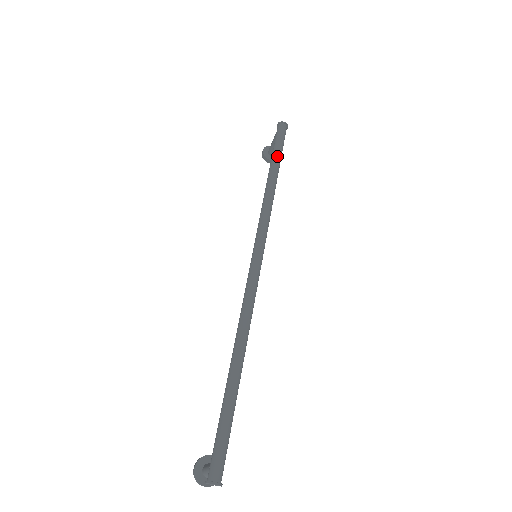
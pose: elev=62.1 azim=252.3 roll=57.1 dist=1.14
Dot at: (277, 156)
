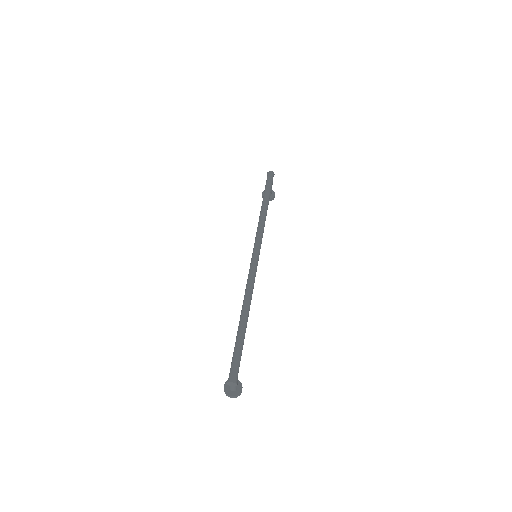
Dot at: (267, 193)
